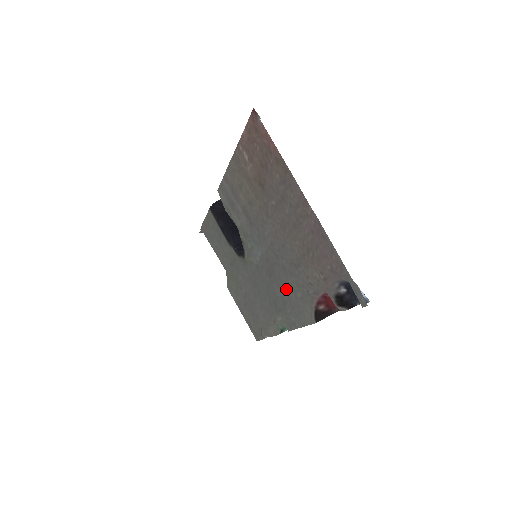
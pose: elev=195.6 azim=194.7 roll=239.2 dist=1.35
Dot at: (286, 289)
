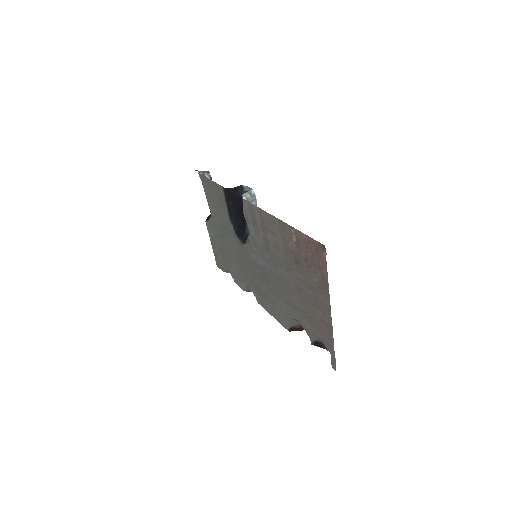
Dot at: (274, 297)
